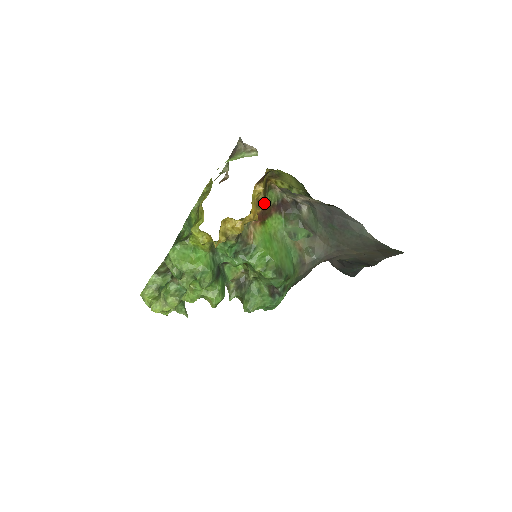
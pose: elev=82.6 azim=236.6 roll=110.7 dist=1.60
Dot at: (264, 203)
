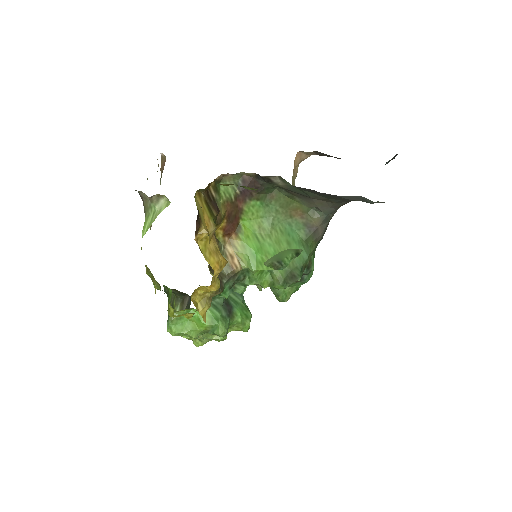
Dot at: (223, 214)
